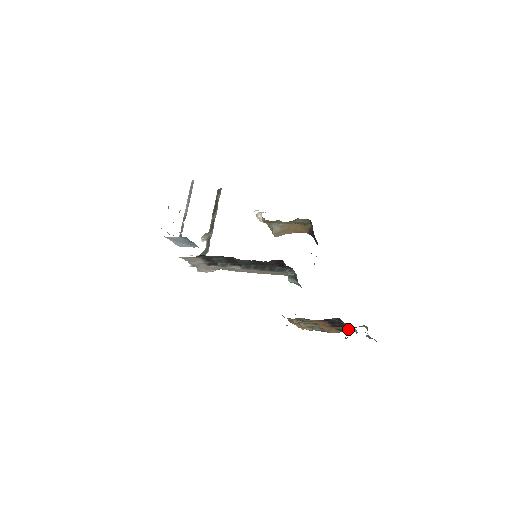
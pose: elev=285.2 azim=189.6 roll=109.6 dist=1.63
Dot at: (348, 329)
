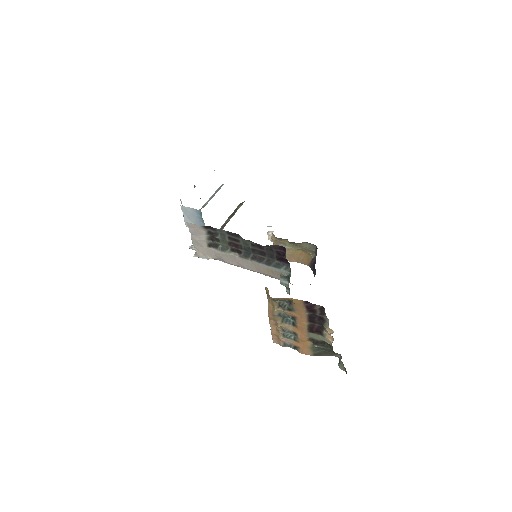
Dot at: (324, 339)
